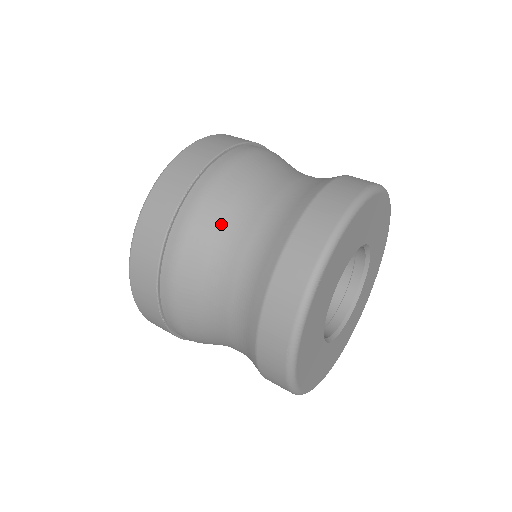
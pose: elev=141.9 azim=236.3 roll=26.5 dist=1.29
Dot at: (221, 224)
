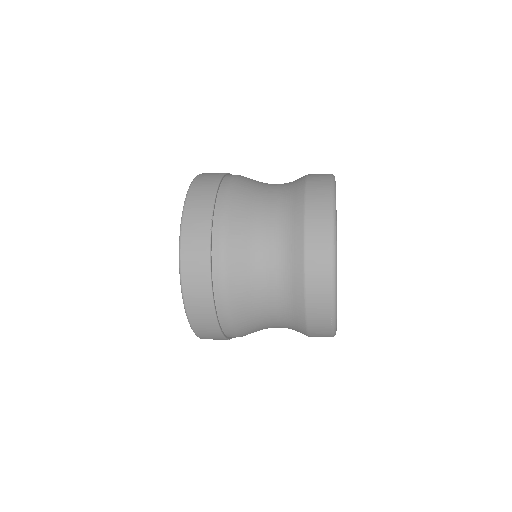
Dot at: occluded
